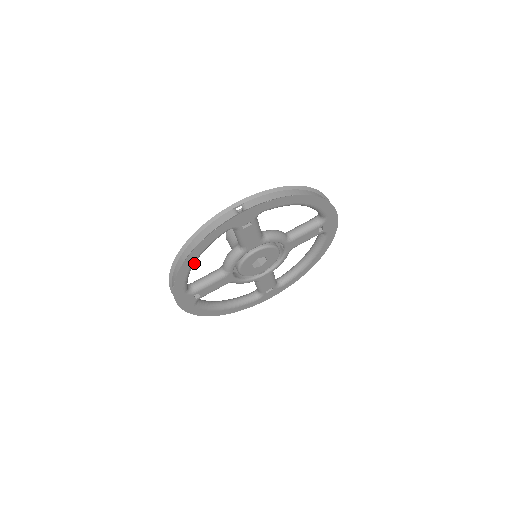
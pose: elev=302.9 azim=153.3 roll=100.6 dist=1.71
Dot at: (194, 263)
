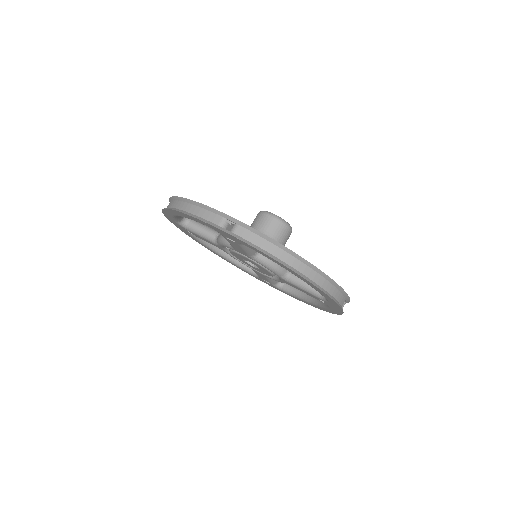
Dot at: (180, 216)
